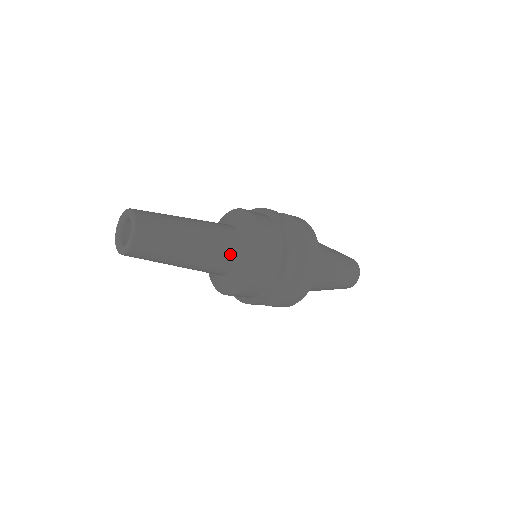
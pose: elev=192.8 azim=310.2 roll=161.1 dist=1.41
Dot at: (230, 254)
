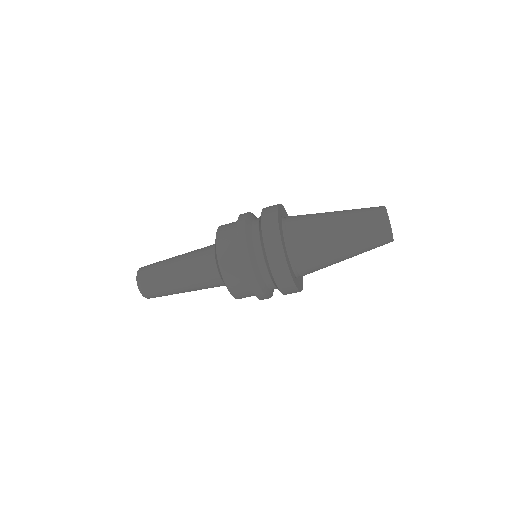
Dot at: (208, 264)
